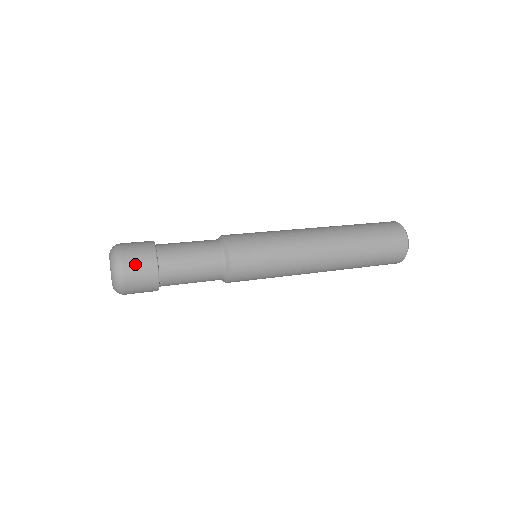
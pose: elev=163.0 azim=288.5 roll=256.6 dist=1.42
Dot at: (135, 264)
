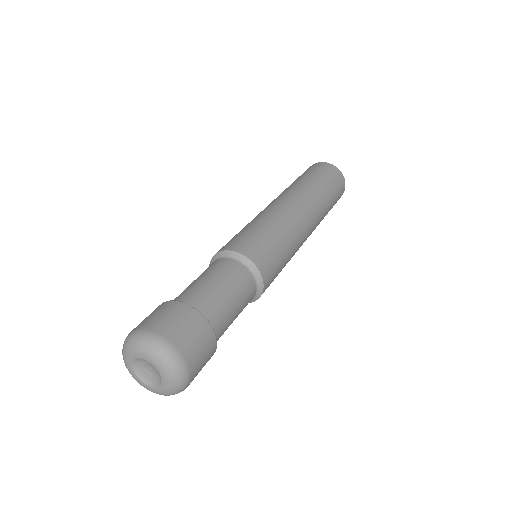
Dot at: occluded
